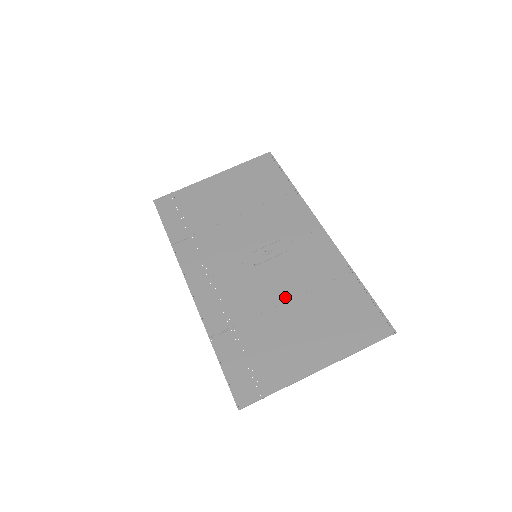
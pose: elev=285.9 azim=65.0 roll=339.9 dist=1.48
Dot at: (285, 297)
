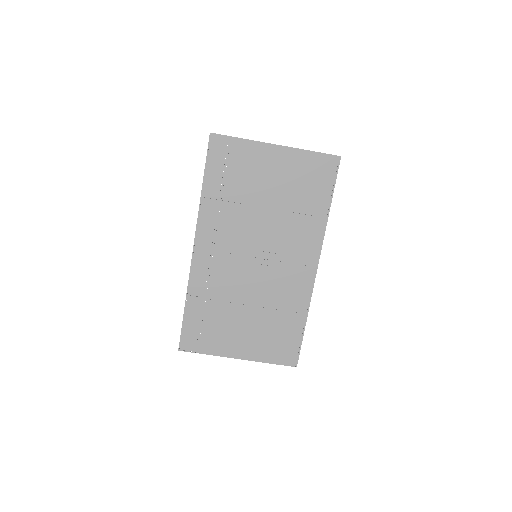
Dot at: (252, 302)
